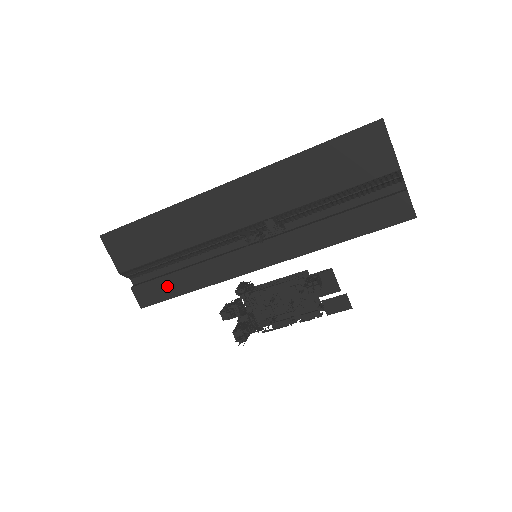
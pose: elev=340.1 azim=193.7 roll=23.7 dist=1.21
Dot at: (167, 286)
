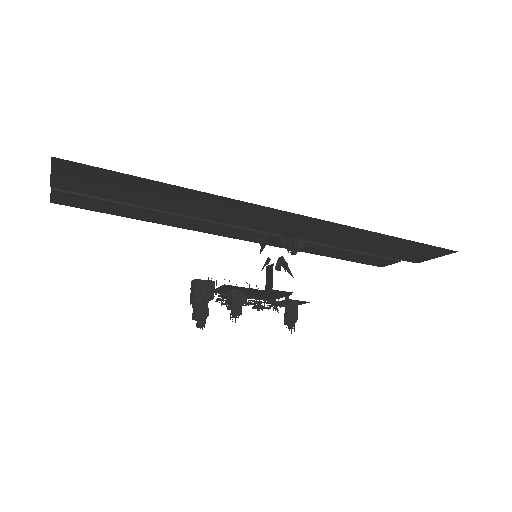
Dot at: (115, 208)
